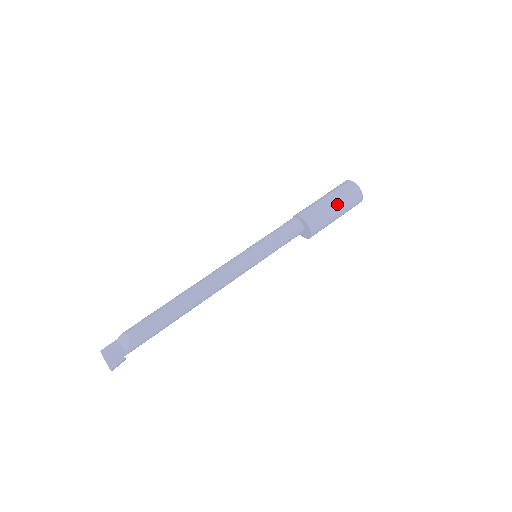
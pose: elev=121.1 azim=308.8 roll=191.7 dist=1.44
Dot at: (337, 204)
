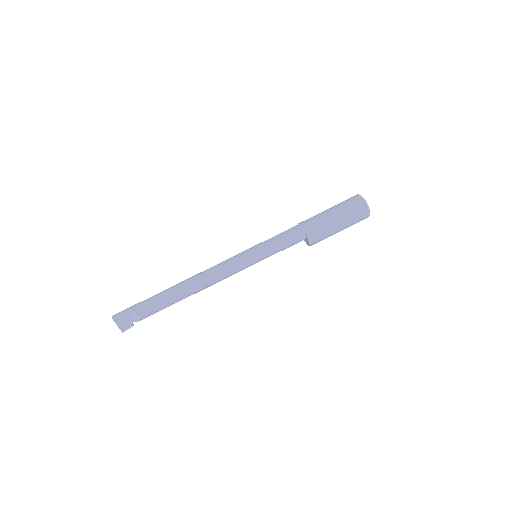
Dot at: occluded
